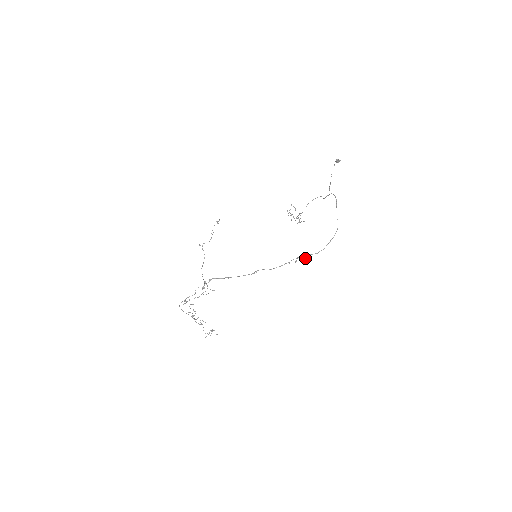
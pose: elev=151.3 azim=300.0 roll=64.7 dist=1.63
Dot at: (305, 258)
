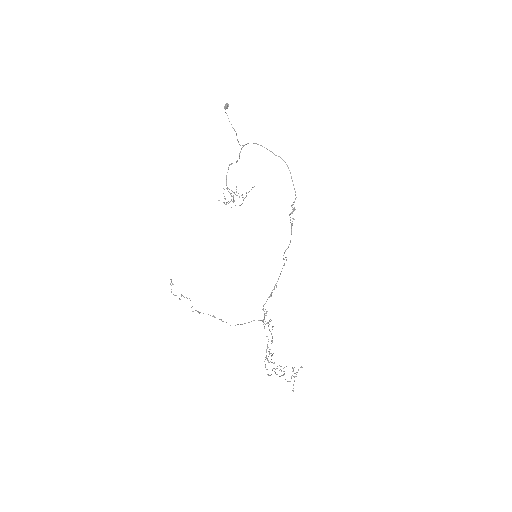
Dot at: (295, 209)
